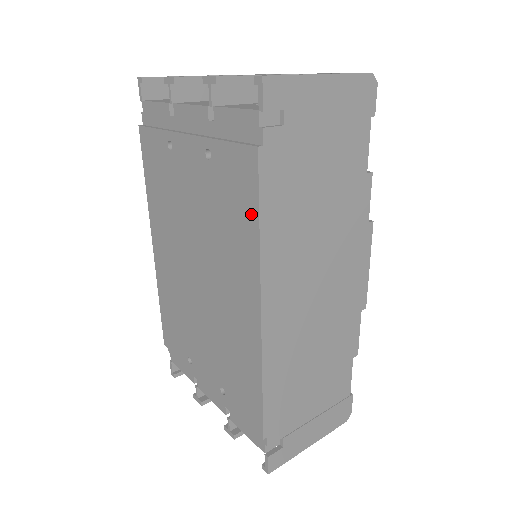
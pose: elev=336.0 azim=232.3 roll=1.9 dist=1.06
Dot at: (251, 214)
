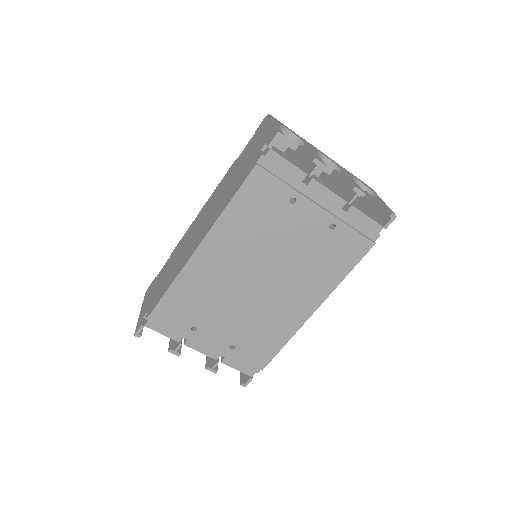
Dot at: (346, 268)
